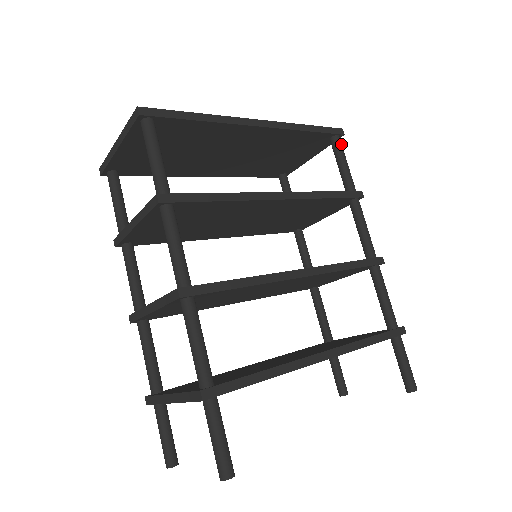
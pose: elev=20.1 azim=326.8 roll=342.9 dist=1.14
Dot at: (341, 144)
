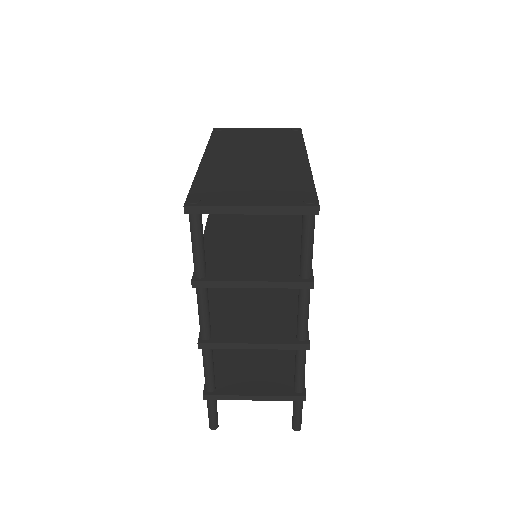
Dot at: occluded
